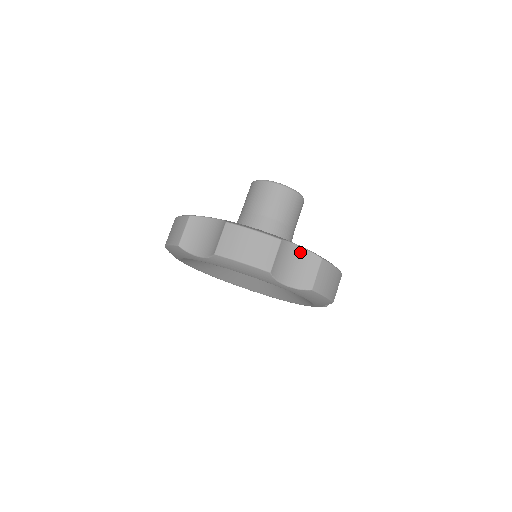
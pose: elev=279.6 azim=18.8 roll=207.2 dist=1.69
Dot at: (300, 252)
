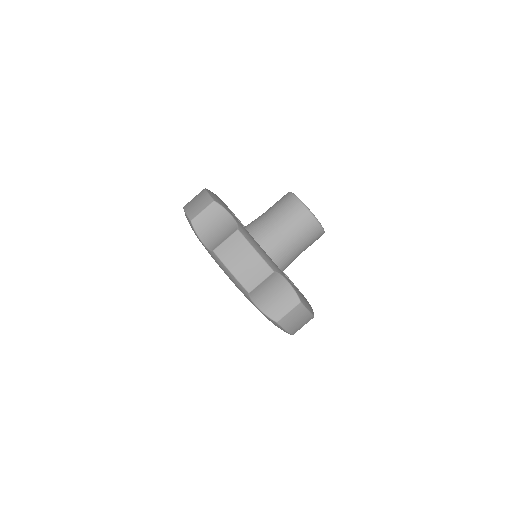
Dot at: (286, 287)
